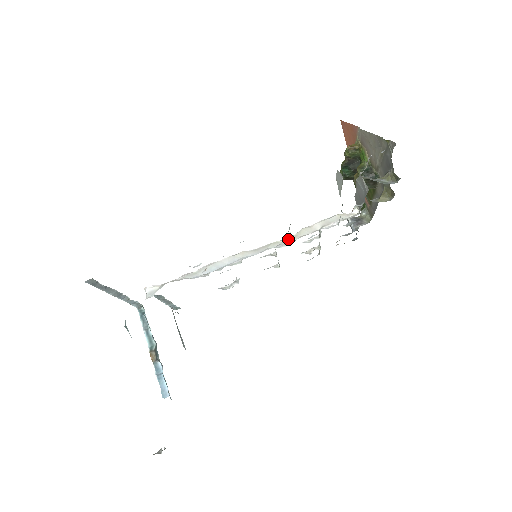
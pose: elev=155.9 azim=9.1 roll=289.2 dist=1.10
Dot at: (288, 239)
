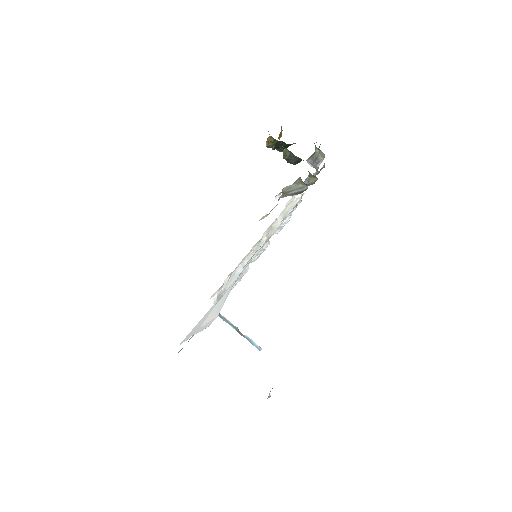
Dot at: (268, 236)
